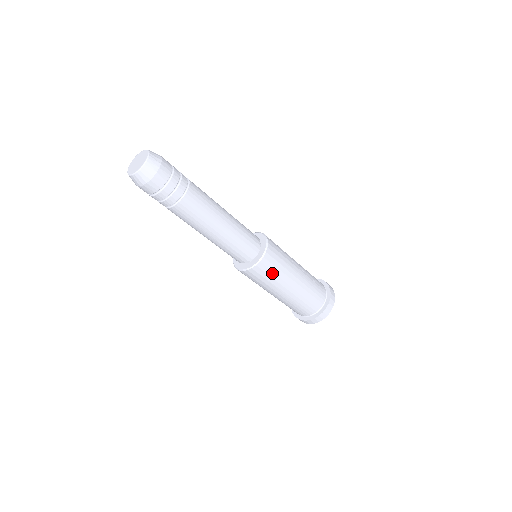
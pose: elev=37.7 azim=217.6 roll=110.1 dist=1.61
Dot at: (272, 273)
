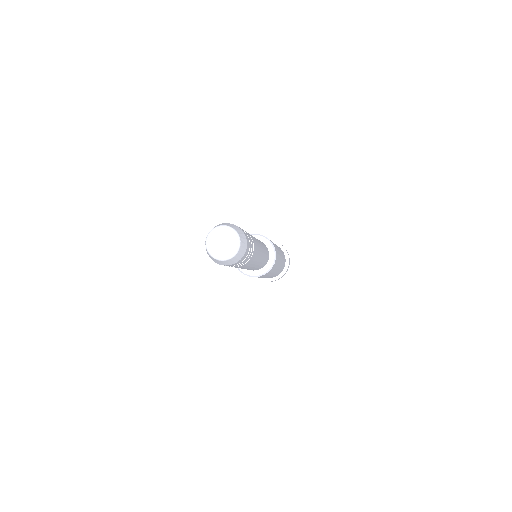
Dot at: occluded
